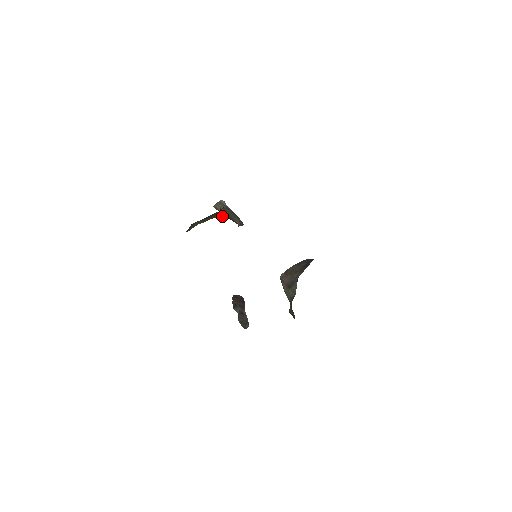
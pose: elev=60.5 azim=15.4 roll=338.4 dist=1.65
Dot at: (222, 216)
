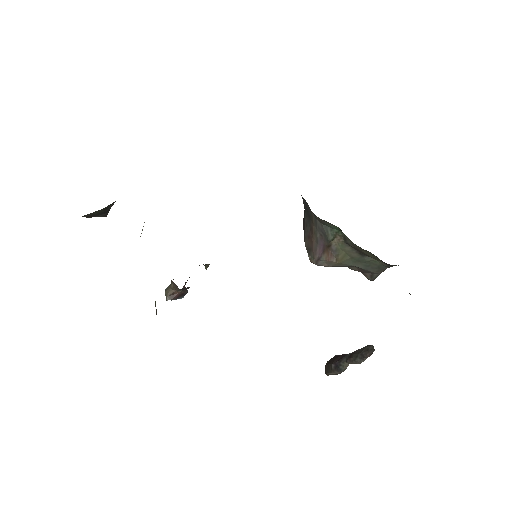
Dot at: occluded
